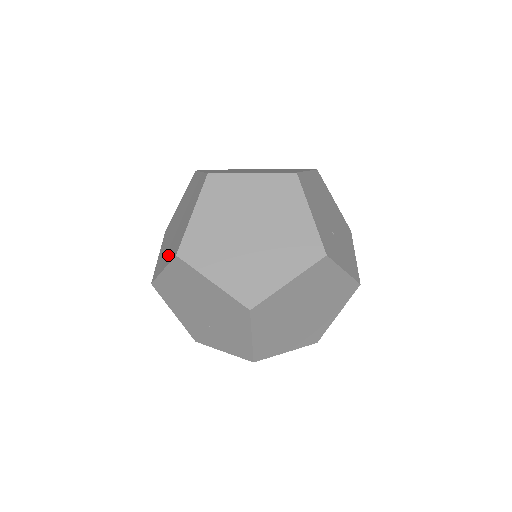
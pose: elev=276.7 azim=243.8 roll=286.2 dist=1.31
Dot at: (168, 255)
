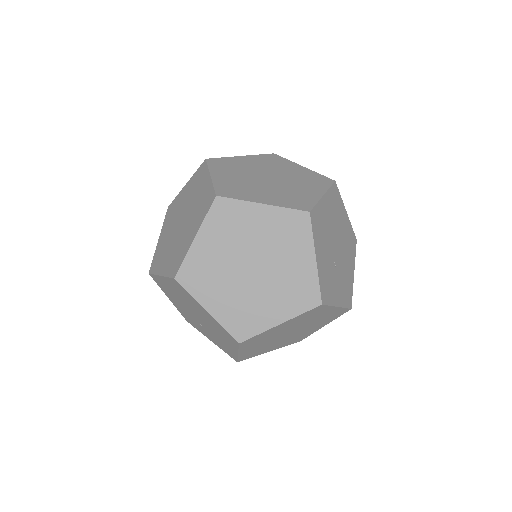
Dot at: (167, 261)
